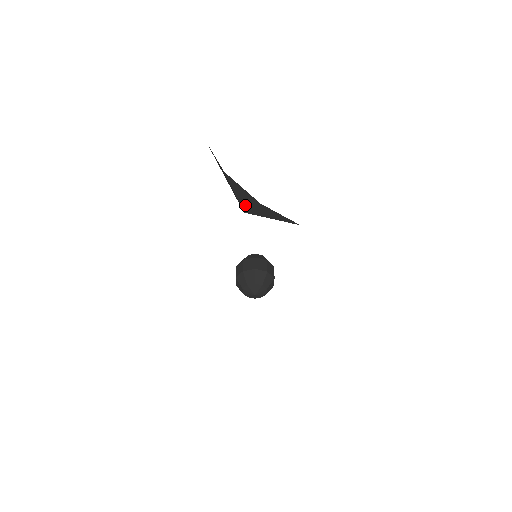
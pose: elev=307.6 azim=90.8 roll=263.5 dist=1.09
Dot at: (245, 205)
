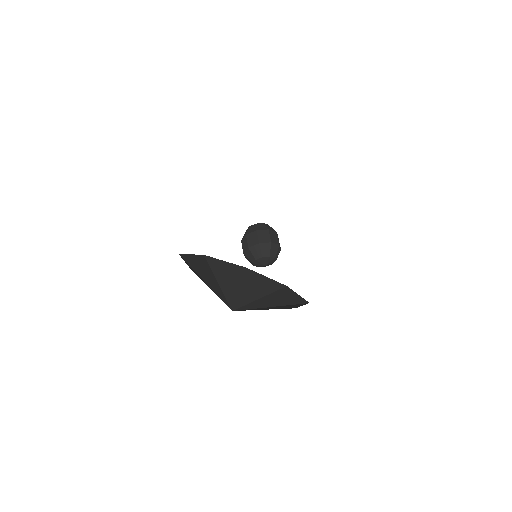
Dot at: (231, 294)
